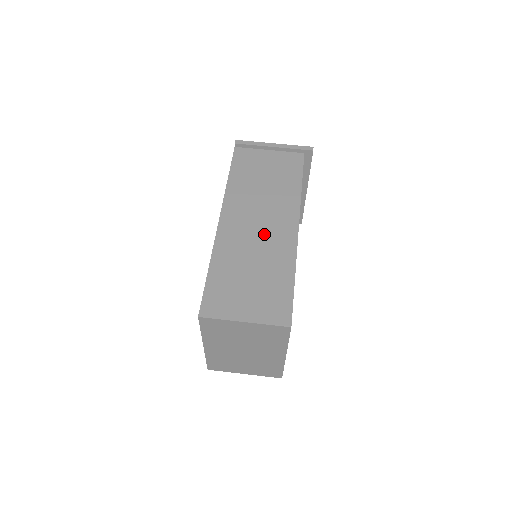
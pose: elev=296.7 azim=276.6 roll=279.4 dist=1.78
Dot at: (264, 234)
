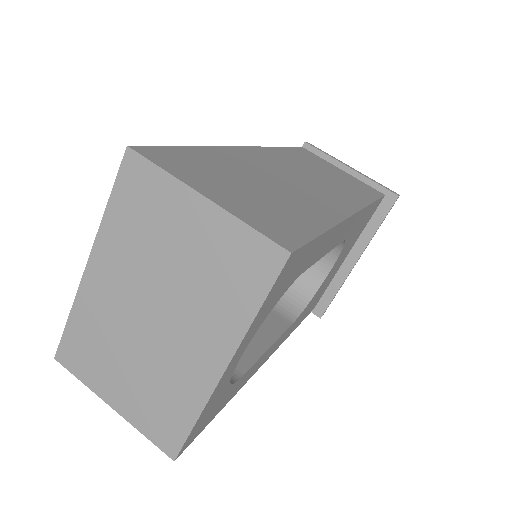
Dot at: (301, 185)
